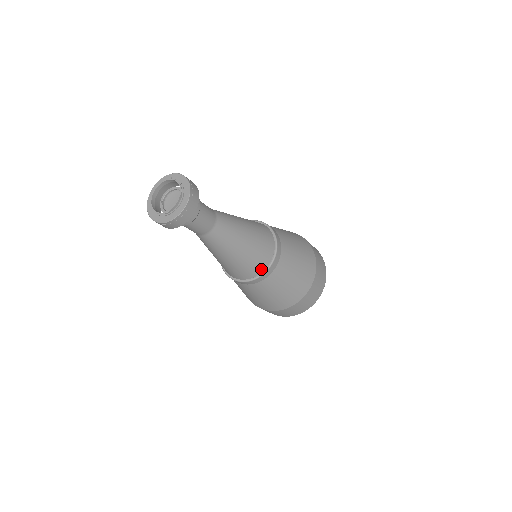
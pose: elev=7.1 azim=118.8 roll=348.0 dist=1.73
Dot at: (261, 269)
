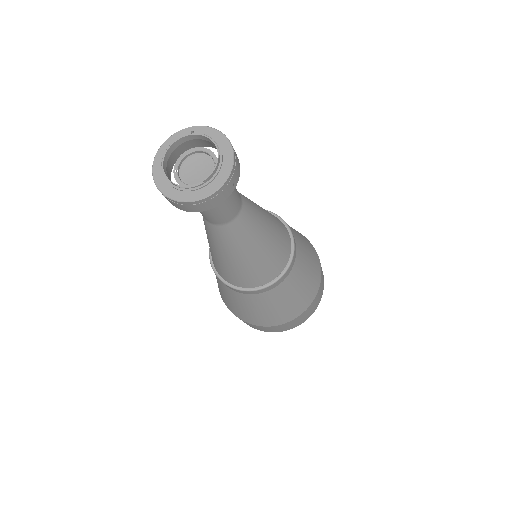
Dot at: (278, 272)
